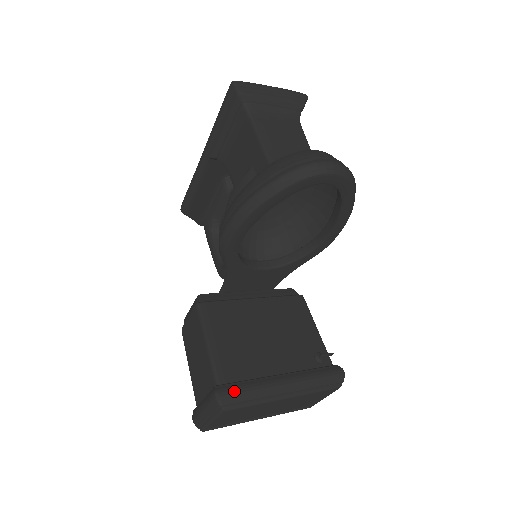
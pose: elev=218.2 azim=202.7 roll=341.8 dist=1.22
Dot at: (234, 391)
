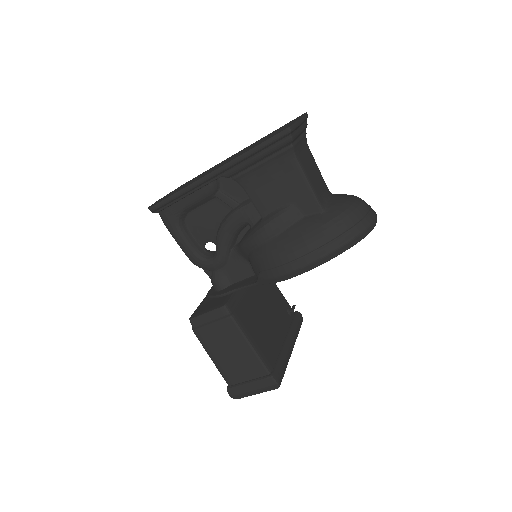
Dot at: (281, 372)
